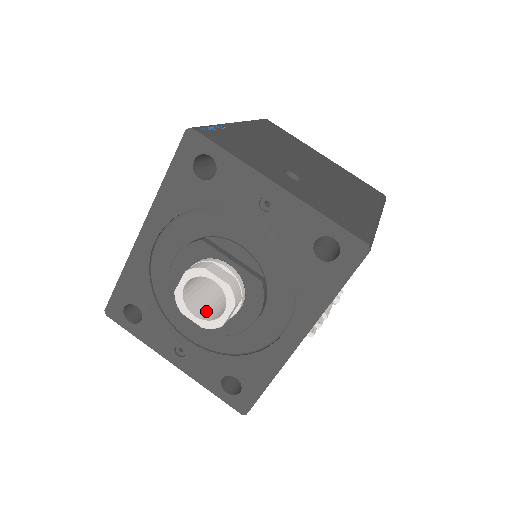
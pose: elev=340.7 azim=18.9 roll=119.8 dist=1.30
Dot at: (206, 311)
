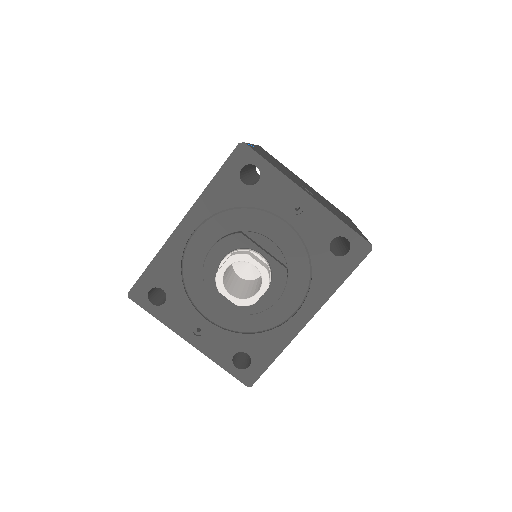
Dot at: (236, 293)
